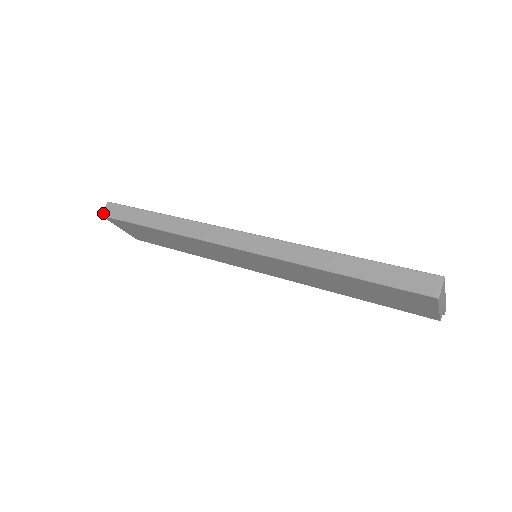
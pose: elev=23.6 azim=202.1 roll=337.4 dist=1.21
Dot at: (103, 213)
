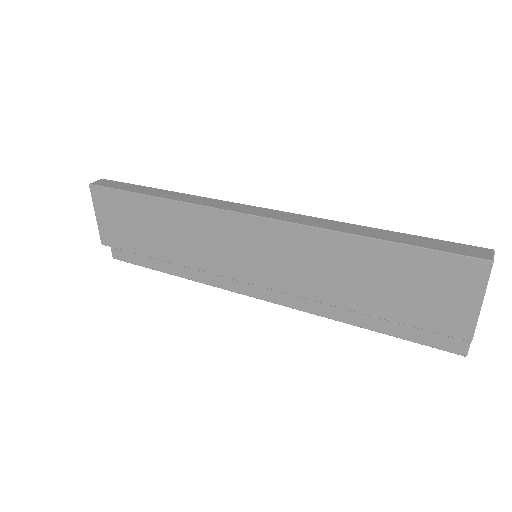
Dot at: (93, 183)
